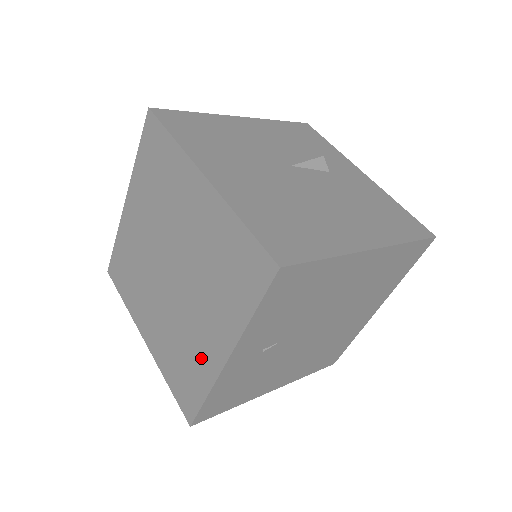
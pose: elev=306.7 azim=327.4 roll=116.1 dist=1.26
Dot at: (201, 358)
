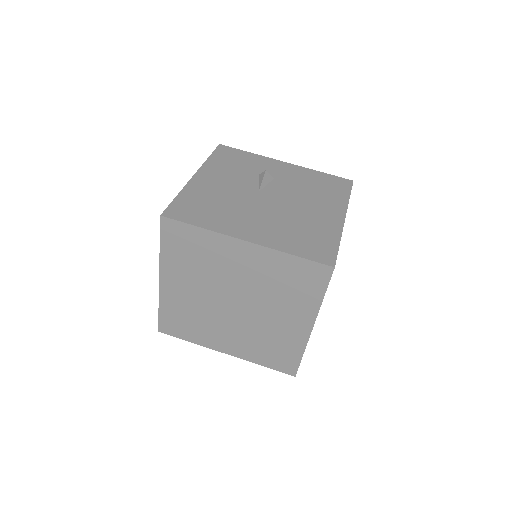
Dot at: (289, 338)
